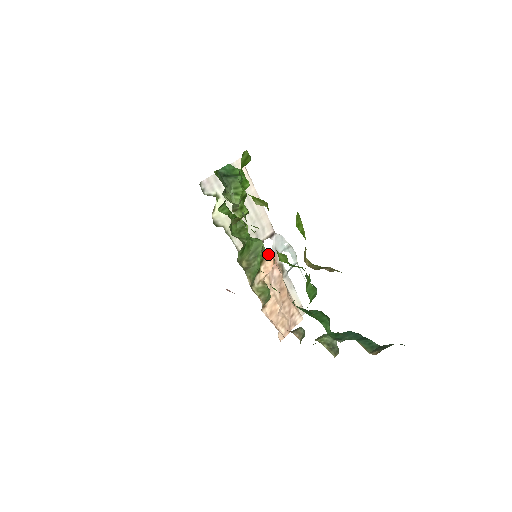
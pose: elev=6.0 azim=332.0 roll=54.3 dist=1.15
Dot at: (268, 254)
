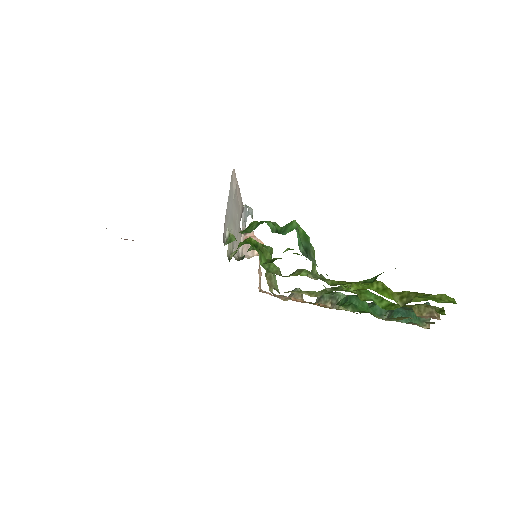
Dot at: occluded
